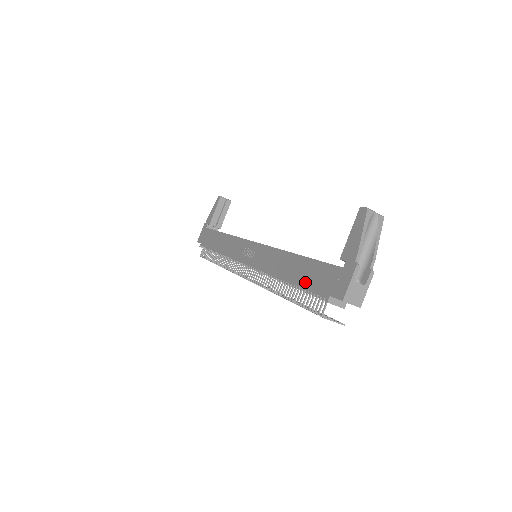
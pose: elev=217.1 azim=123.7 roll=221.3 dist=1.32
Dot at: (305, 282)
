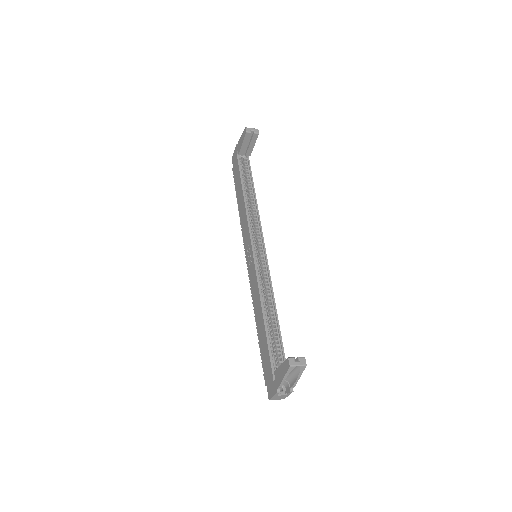
Dot at: (262, 351)
